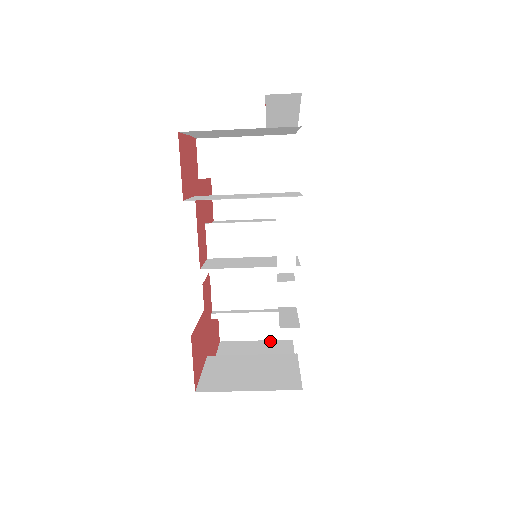
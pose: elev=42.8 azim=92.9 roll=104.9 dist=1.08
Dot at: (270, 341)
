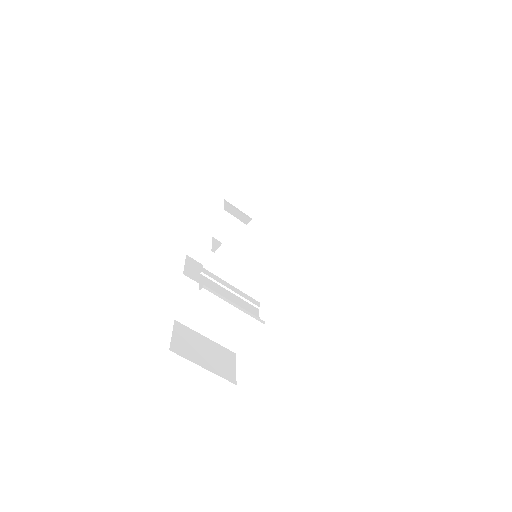
Dot at: (219, 372)
